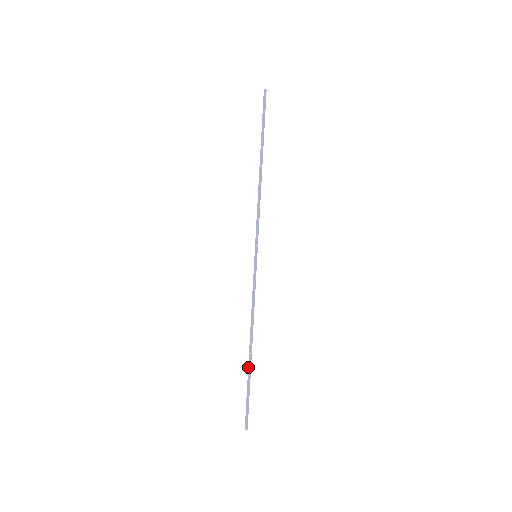
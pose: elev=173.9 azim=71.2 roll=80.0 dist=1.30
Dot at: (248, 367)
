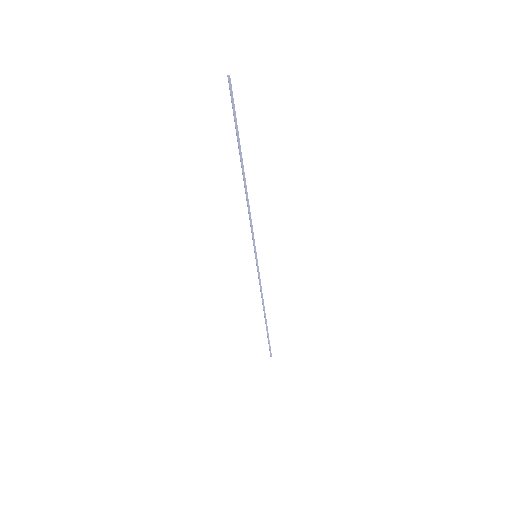
Dot at: occluded
